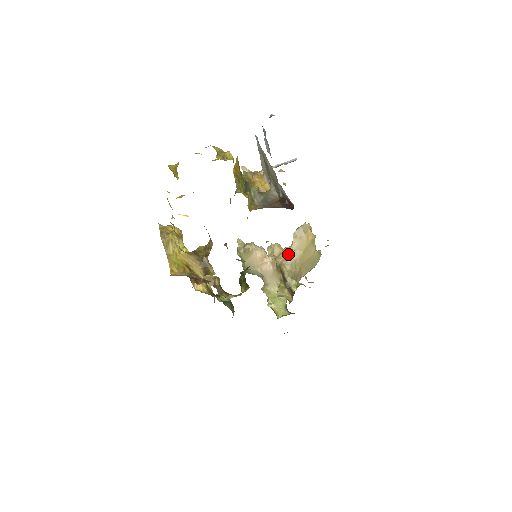
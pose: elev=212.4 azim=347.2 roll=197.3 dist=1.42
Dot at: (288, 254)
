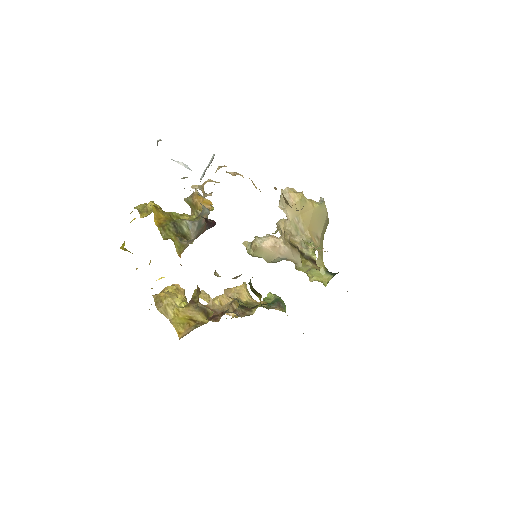
Dot at: (289, 228)
